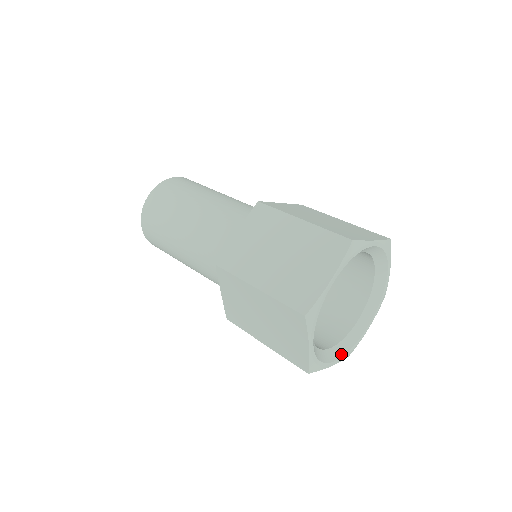
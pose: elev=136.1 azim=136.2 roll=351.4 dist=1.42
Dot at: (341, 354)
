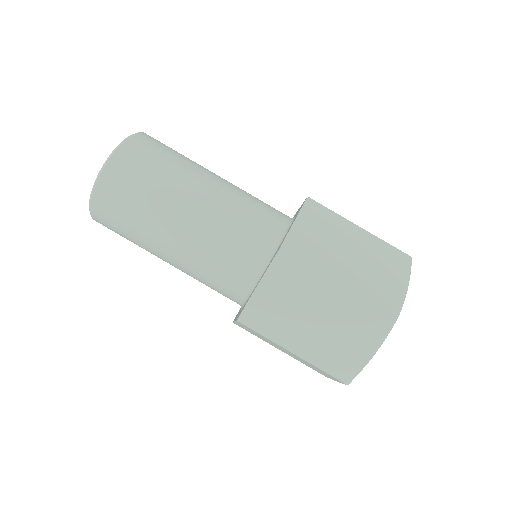
Dot at: occluded
